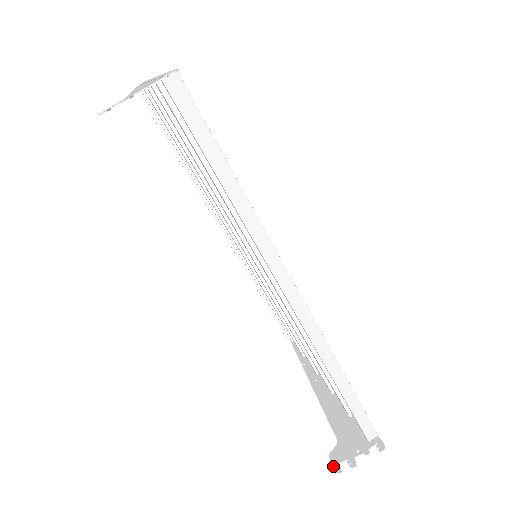
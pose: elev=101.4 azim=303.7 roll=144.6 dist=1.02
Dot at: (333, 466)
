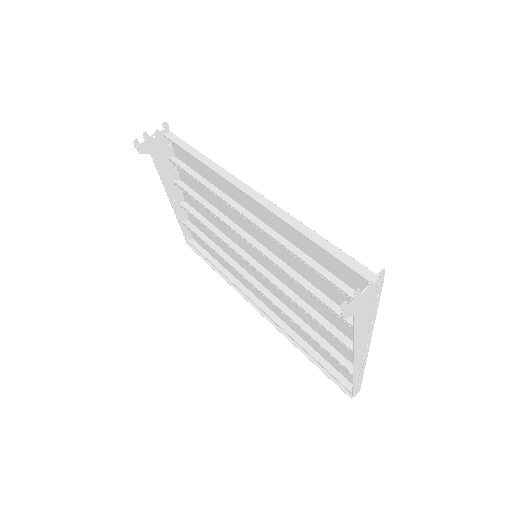
Dot at: (341, 310)
